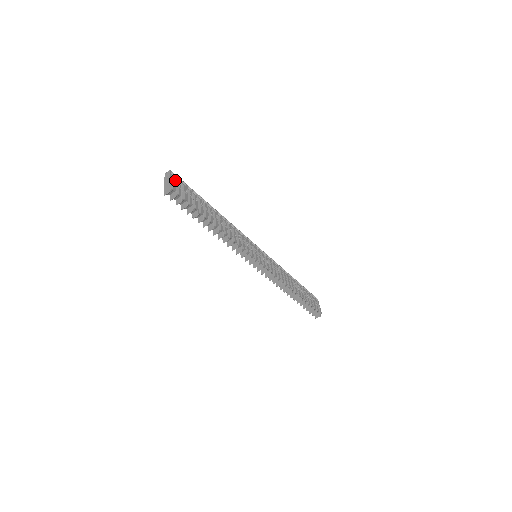
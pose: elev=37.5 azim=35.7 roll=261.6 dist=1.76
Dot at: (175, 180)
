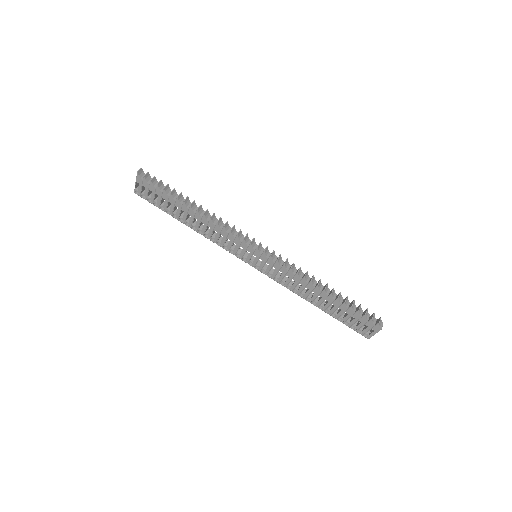
Dot at: occluded
